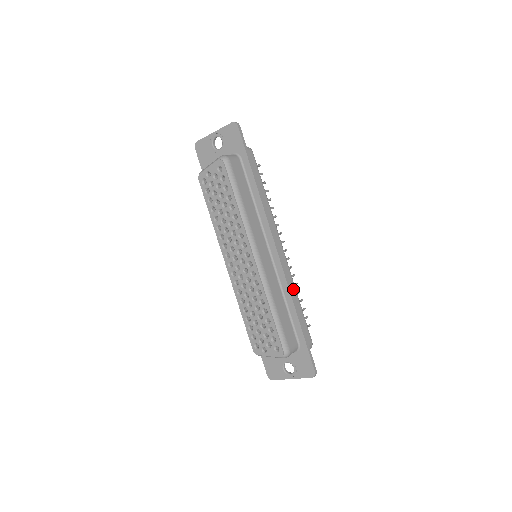
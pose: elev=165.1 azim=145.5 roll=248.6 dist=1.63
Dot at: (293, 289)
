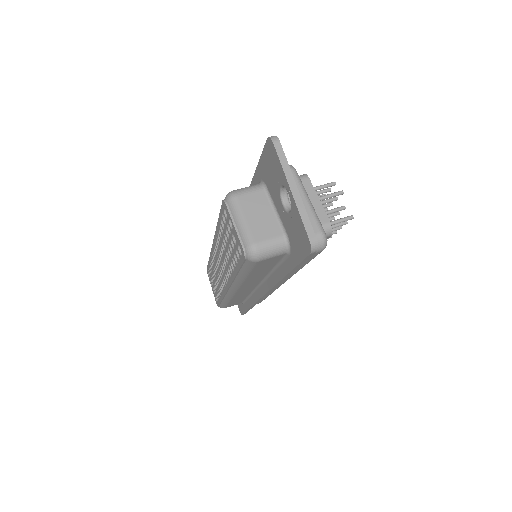
Dot at: (267, 295)
